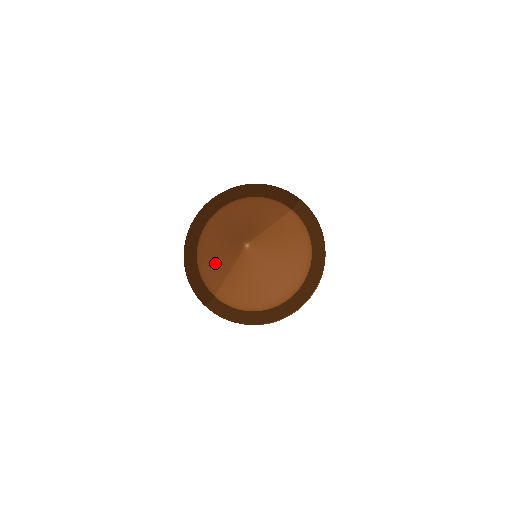
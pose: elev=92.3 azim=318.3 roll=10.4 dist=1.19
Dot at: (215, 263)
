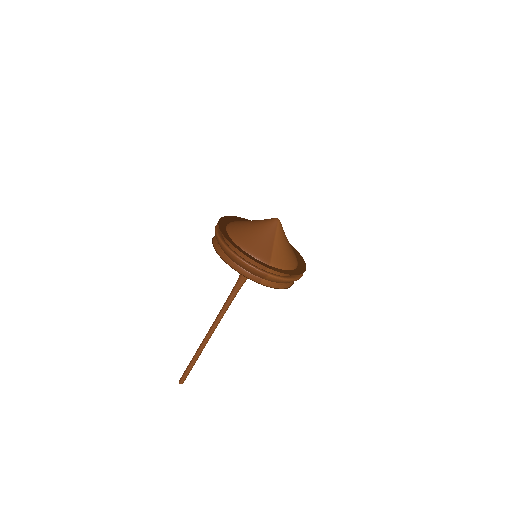
Dot at: (261, 241)
